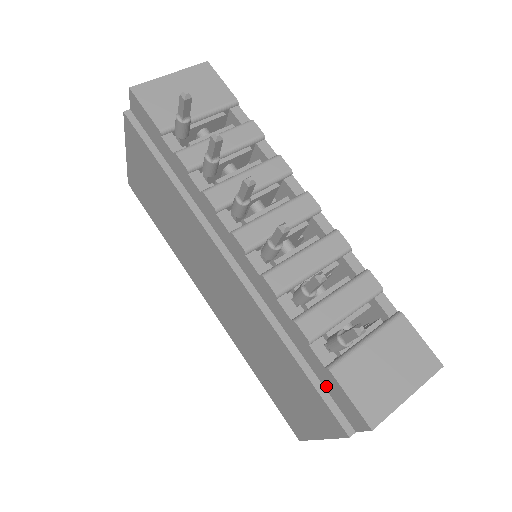
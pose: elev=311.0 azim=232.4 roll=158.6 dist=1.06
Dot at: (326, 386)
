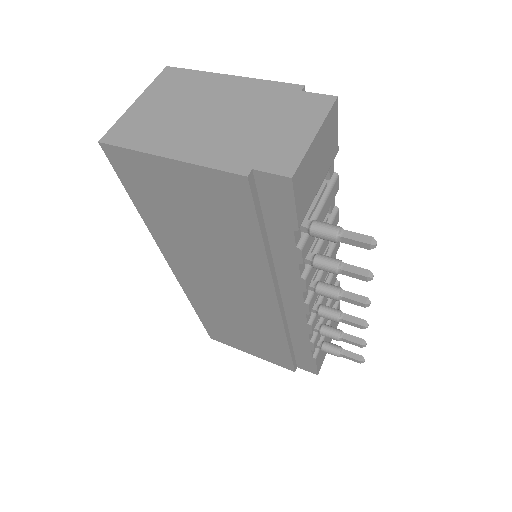
Dot at: (298, 356)
